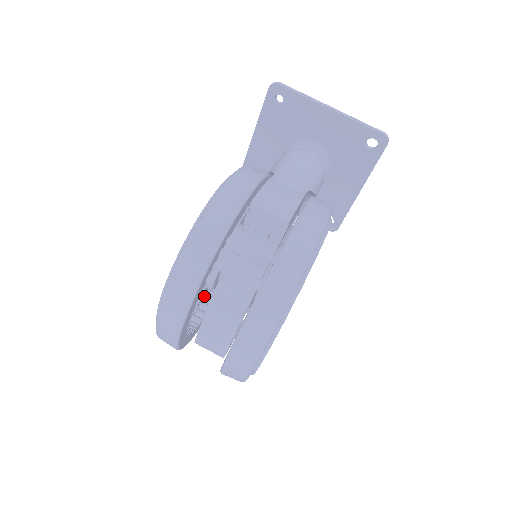
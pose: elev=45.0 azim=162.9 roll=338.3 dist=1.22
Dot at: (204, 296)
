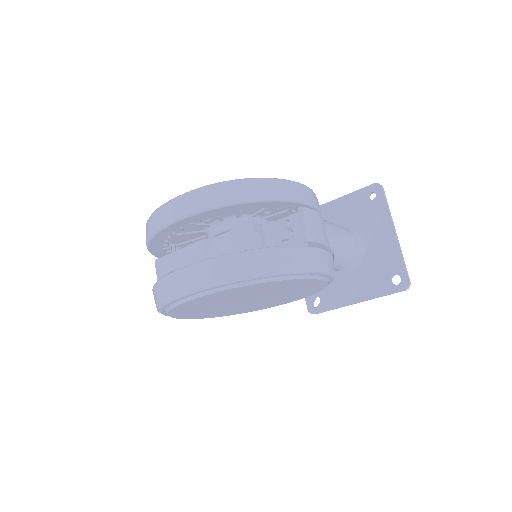
Dot at: occluded
